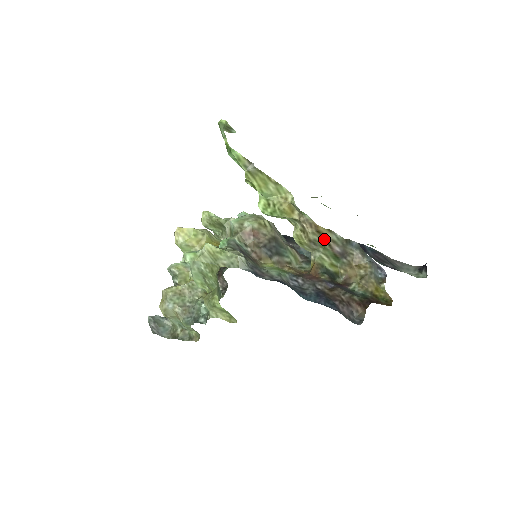
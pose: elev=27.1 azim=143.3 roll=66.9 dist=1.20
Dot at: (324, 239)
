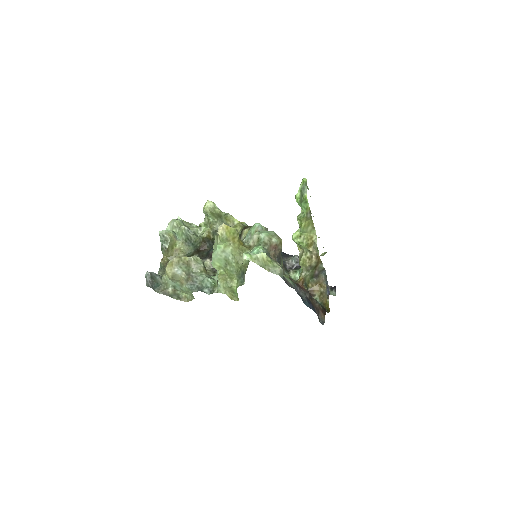
Dot at: (316, 266)
